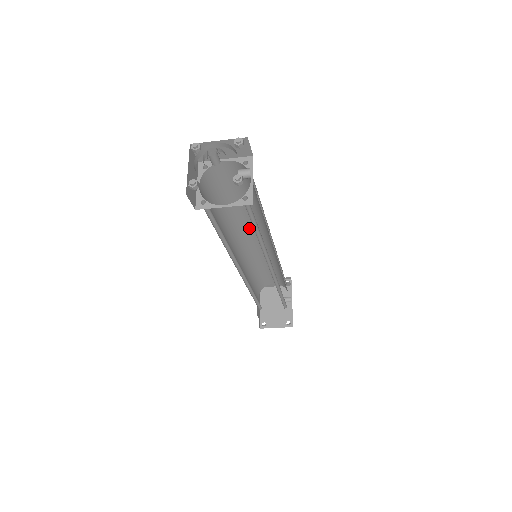
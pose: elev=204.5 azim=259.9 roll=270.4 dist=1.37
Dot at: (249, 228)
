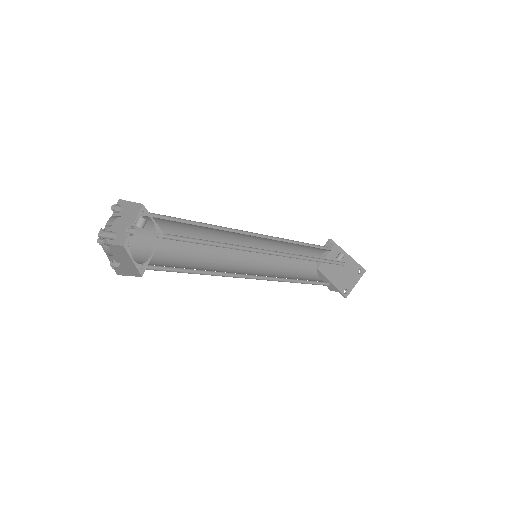
Dot at: occluded
